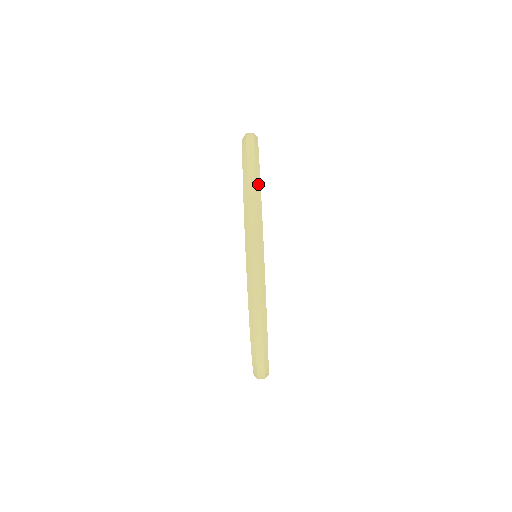
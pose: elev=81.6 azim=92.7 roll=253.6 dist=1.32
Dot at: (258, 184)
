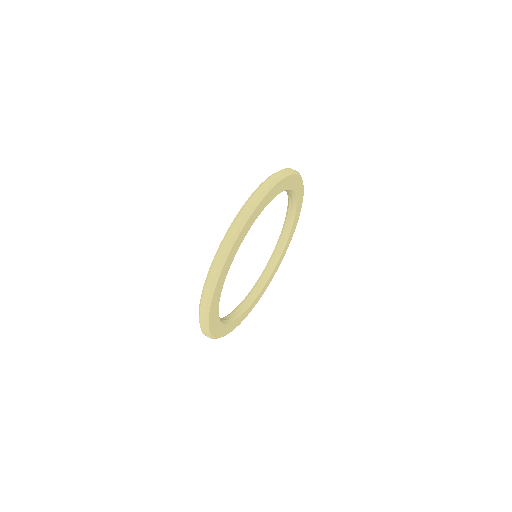
Dot at: occluded
